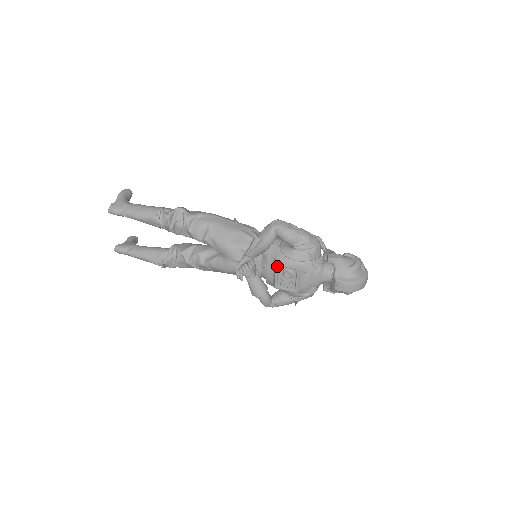
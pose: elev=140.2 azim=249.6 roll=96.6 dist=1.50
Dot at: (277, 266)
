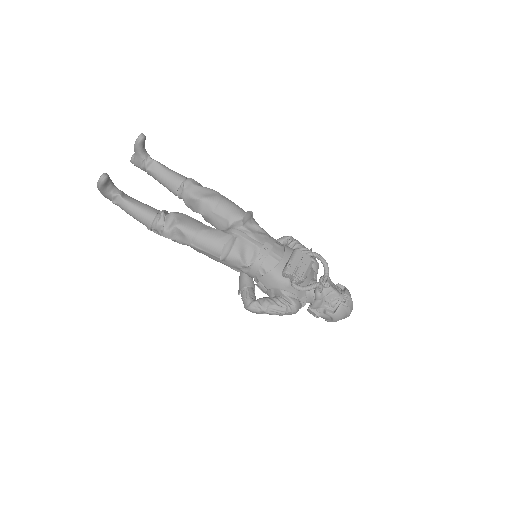
Dot at: occluded
